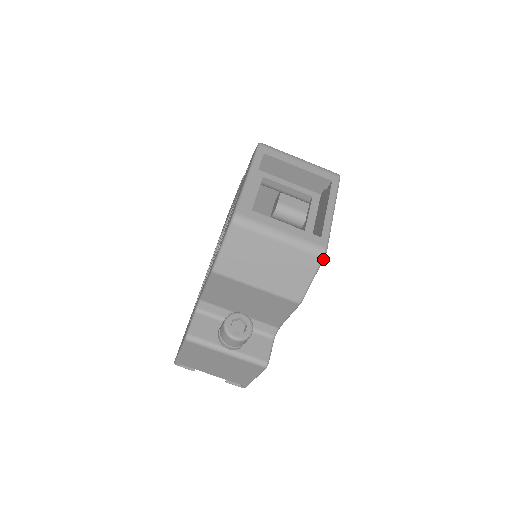
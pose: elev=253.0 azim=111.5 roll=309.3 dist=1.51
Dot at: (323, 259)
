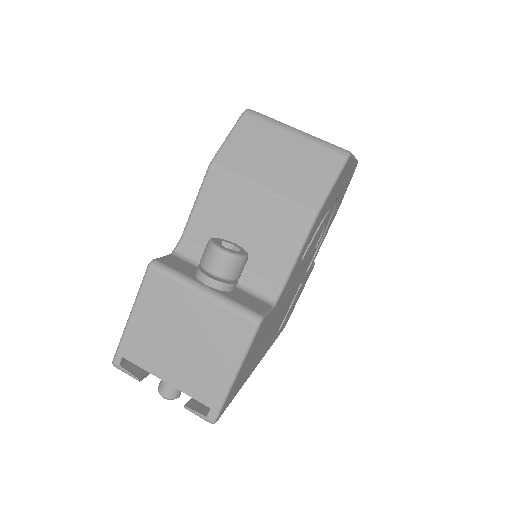
Dot at: (347, 160)
